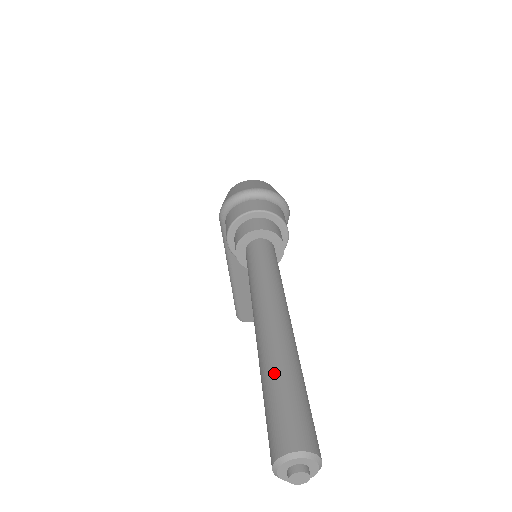
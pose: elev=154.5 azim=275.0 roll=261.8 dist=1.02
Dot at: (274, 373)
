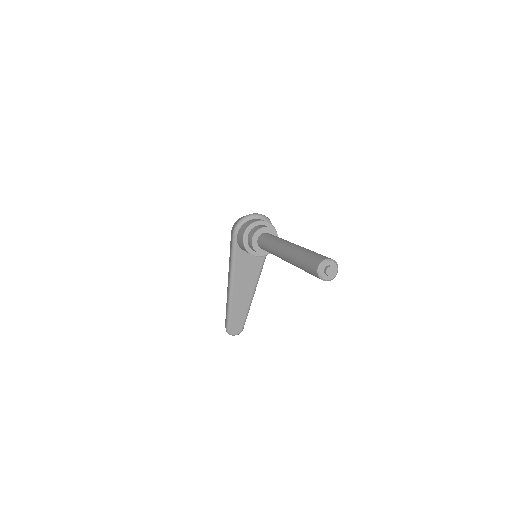
Dot at: (304, 251)
